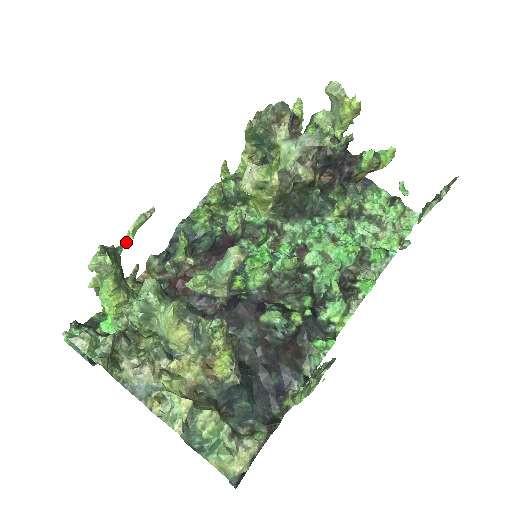
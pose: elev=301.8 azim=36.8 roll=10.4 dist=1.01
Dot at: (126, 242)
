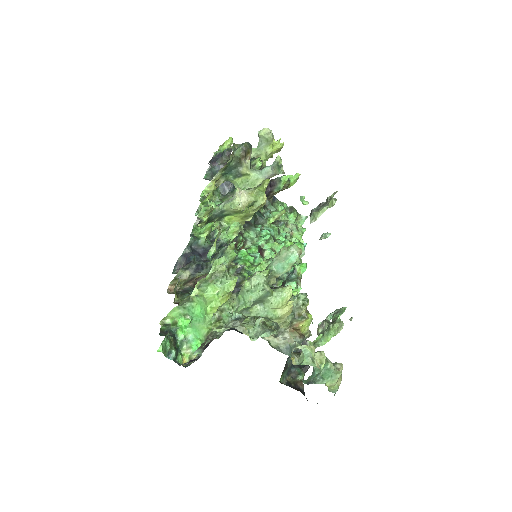
Dot at: (211, 254)
